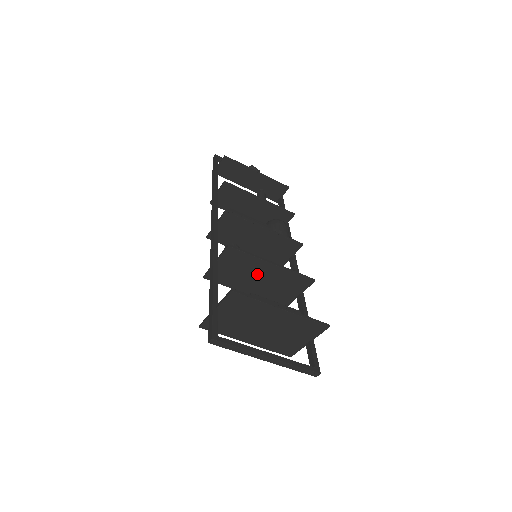
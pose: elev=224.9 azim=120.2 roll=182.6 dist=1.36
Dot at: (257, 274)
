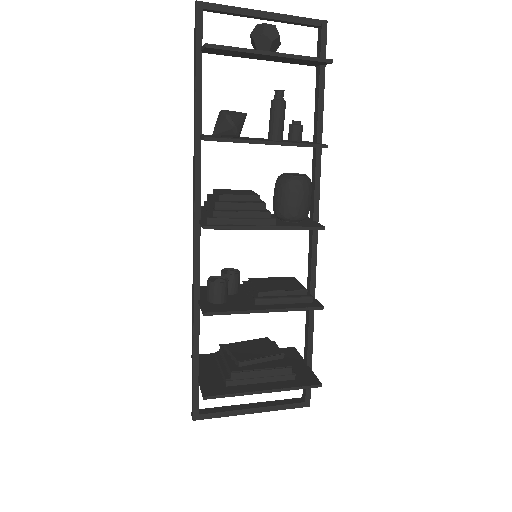
Dot at: occluded
